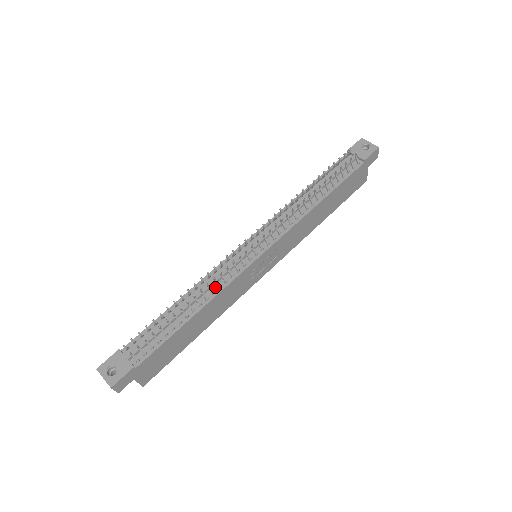
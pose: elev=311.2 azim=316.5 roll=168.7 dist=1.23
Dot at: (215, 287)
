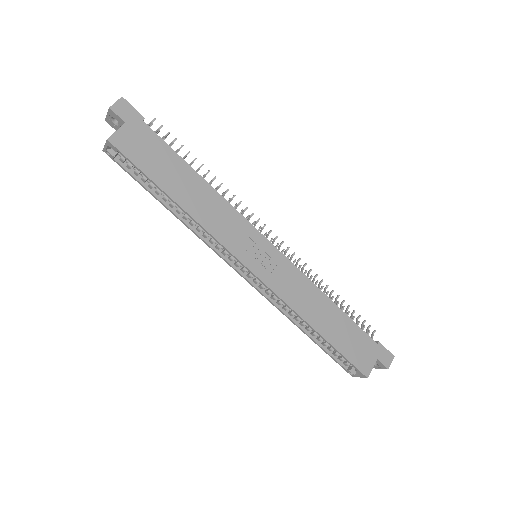
Dot at: occluded
